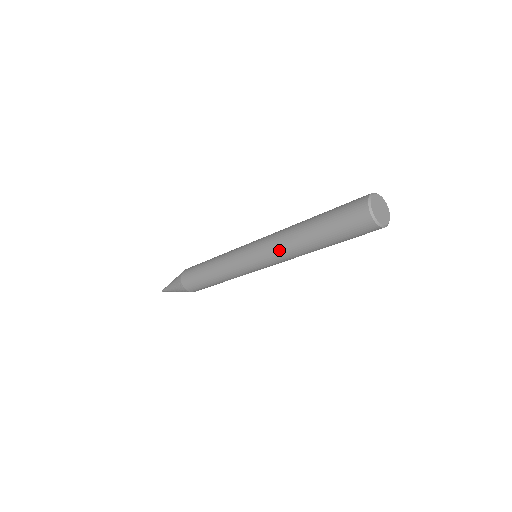
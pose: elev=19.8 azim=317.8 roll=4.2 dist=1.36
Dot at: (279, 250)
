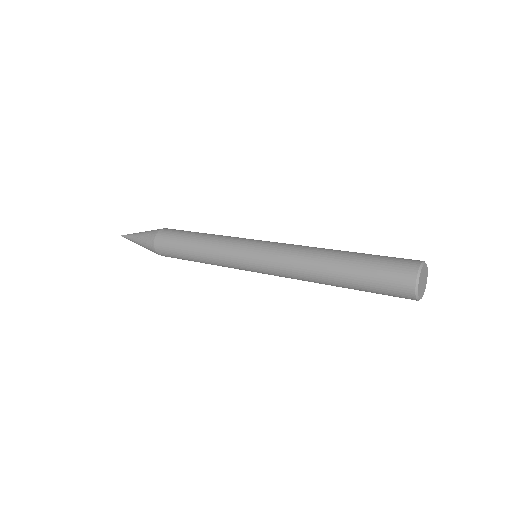
Dot at: (292, 260)
